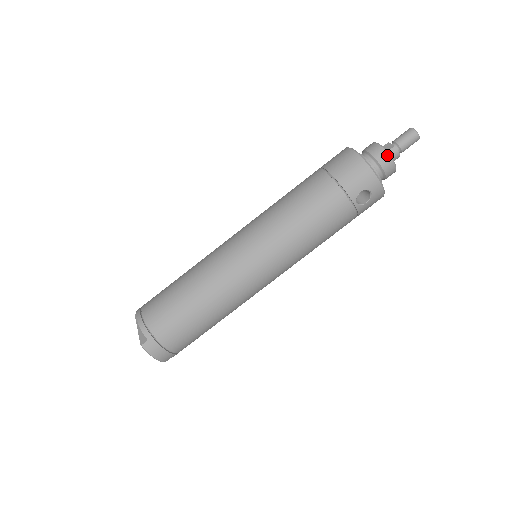
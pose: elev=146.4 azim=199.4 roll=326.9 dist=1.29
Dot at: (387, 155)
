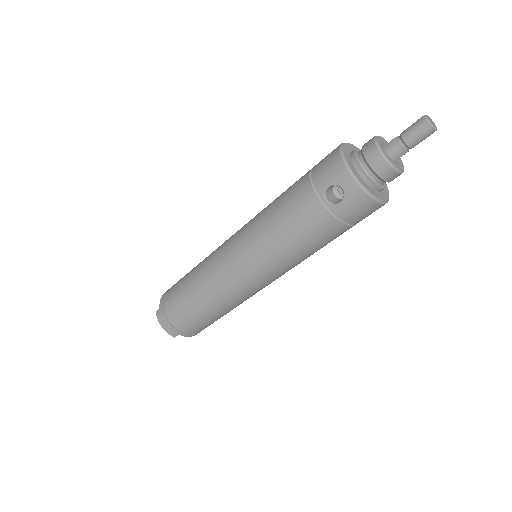
Dot at: (374, 146)
